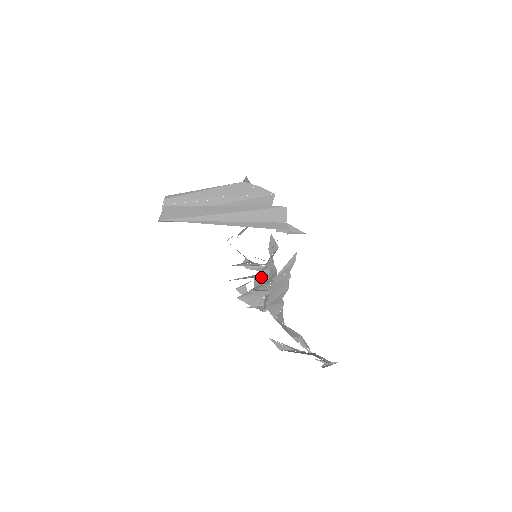
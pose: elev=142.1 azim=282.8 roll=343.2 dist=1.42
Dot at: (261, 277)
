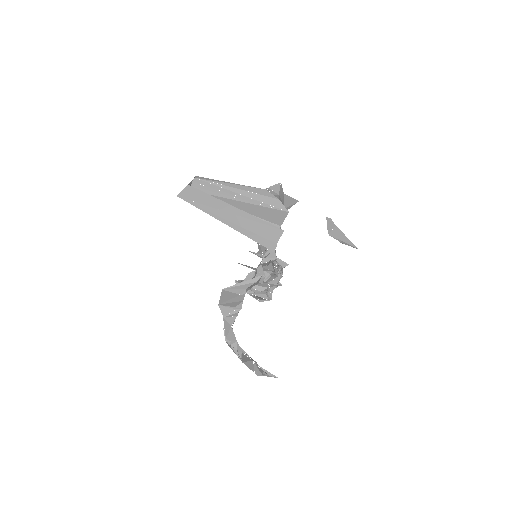
Dot at: occluded
